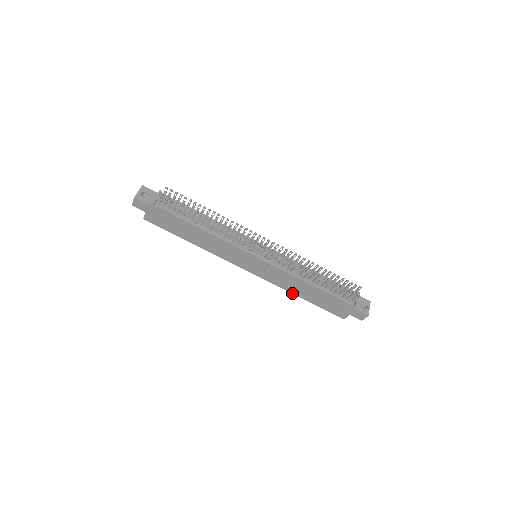
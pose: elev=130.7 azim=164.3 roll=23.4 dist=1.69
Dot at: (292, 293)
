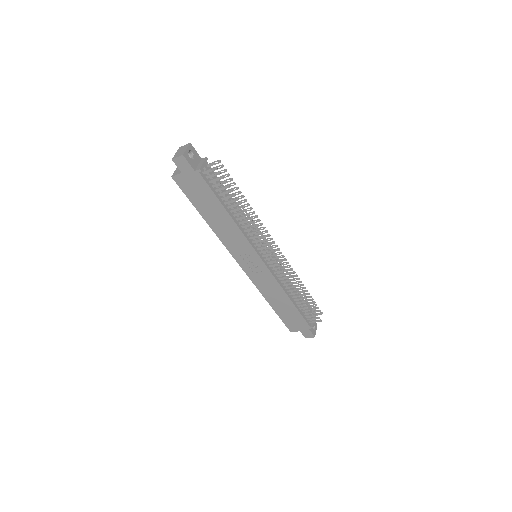
Dot at: (265, 298)
